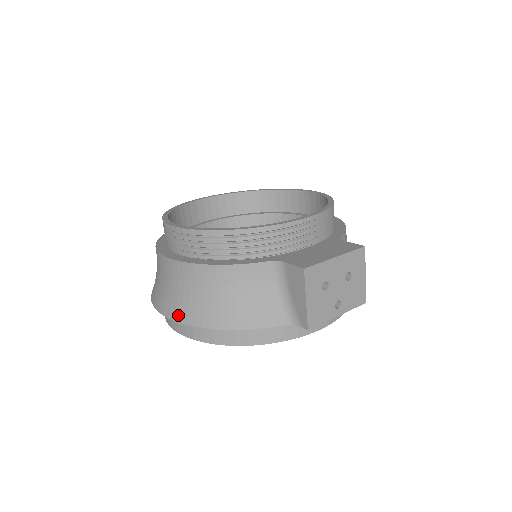
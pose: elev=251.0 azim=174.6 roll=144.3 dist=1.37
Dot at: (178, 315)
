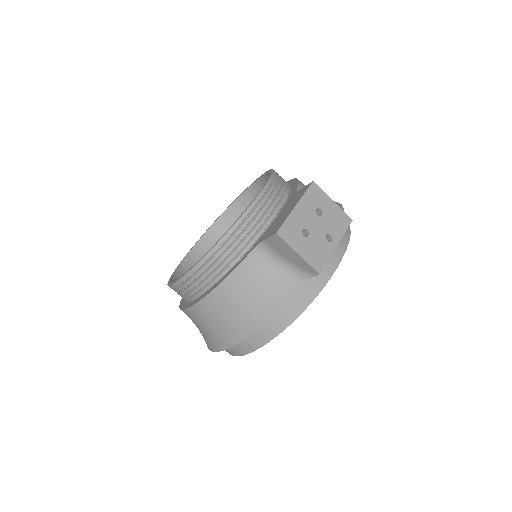
Dot at: (228, 342)
